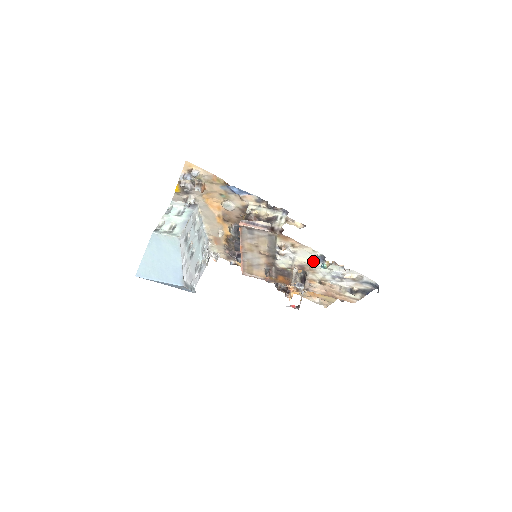
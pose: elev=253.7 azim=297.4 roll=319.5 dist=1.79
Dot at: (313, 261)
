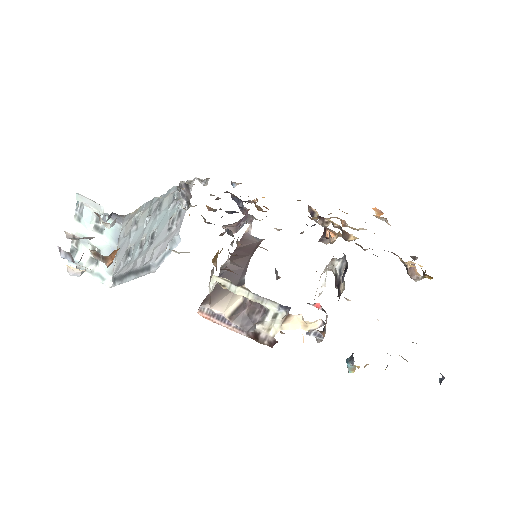
Dot at: occluded
